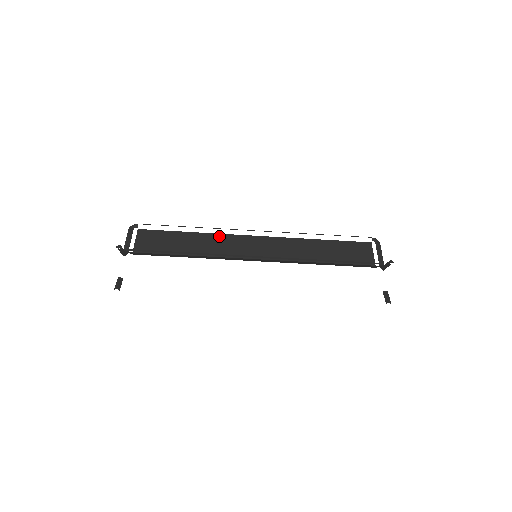
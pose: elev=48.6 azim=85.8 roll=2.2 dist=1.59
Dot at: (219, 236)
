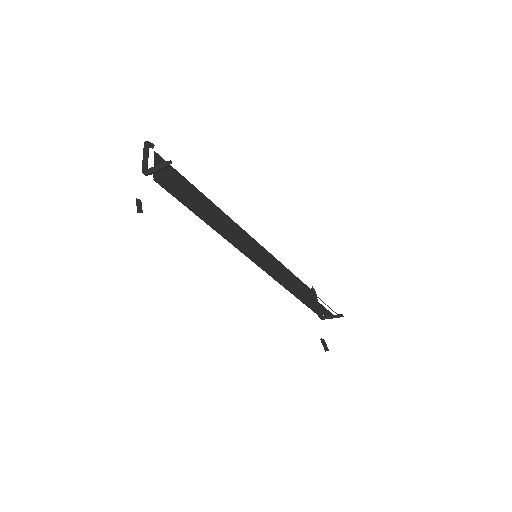
Dot at: (224, 214)
